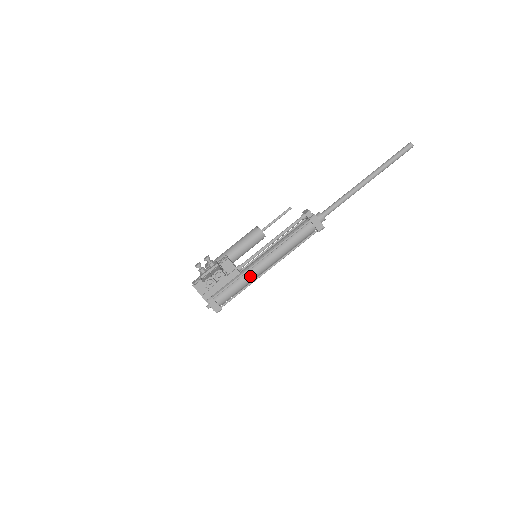
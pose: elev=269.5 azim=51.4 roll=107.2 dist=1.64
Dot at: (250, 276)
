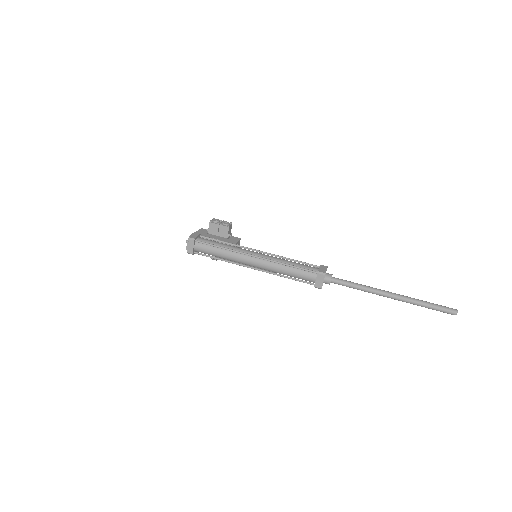
Dot at: (238, 248)
